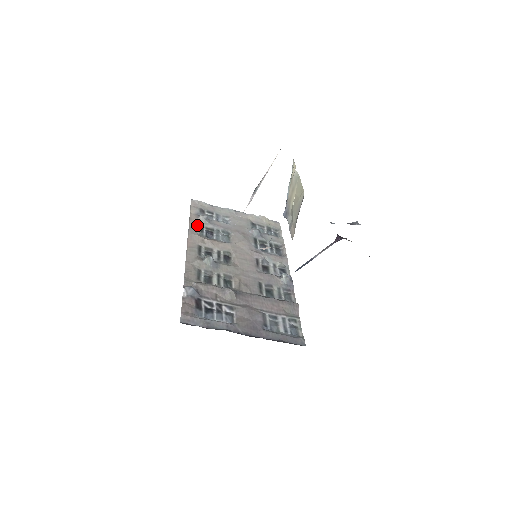
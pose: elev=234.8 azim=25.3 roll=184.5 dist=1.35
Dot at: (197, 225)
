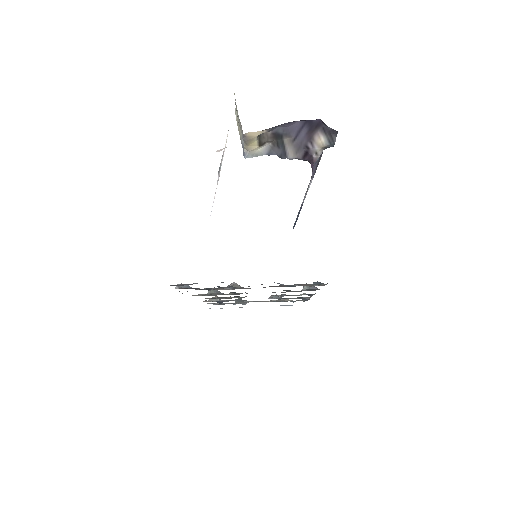
Dot at: occluded
